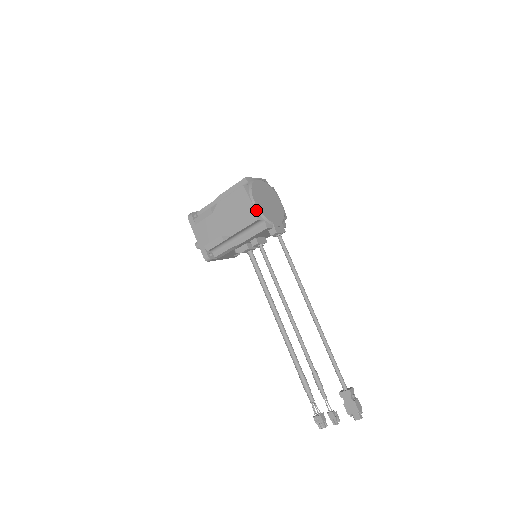
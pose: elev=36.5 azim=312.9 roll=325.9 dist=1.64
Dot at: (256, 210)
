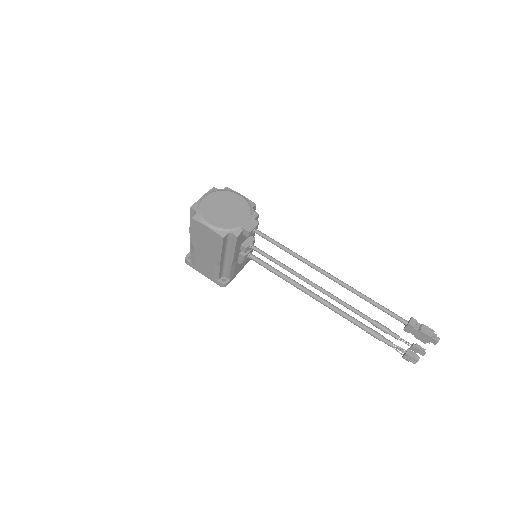
Dot at: (216, 230)
